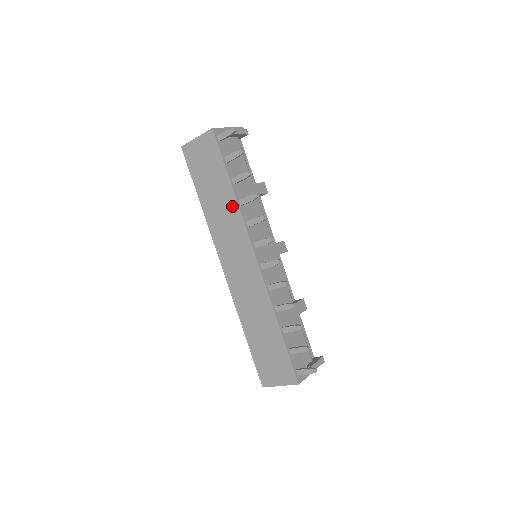
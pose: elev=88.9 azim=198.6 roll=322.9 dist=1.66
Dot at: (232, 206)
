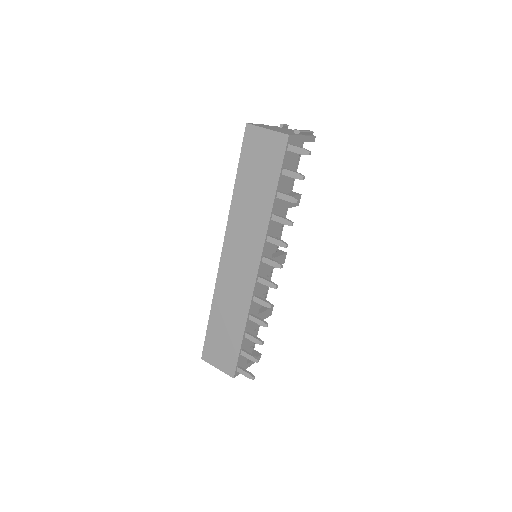
Dot at: (263, 215)
